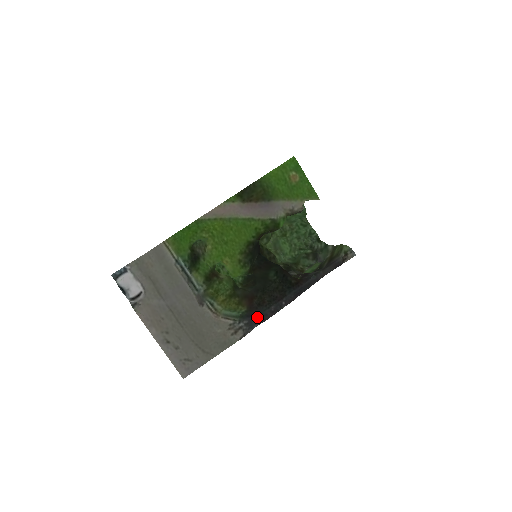
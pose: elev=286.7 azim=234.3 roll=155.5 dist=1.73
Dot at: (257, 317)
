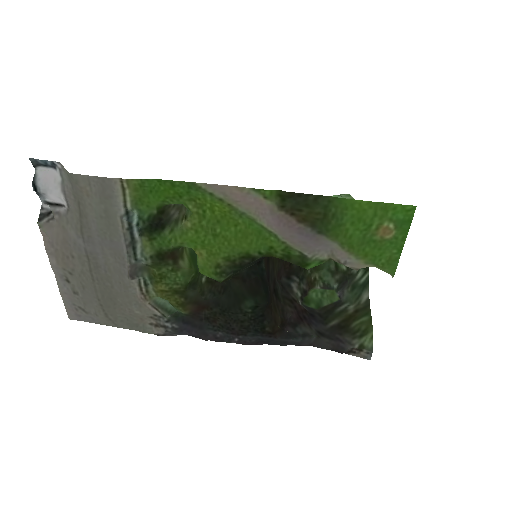
Dot at: (193, 330)
